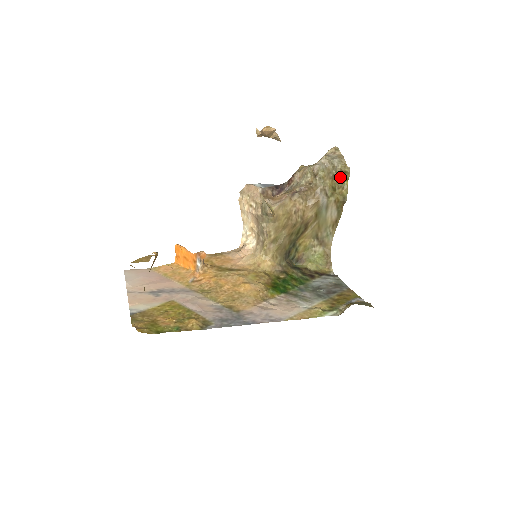
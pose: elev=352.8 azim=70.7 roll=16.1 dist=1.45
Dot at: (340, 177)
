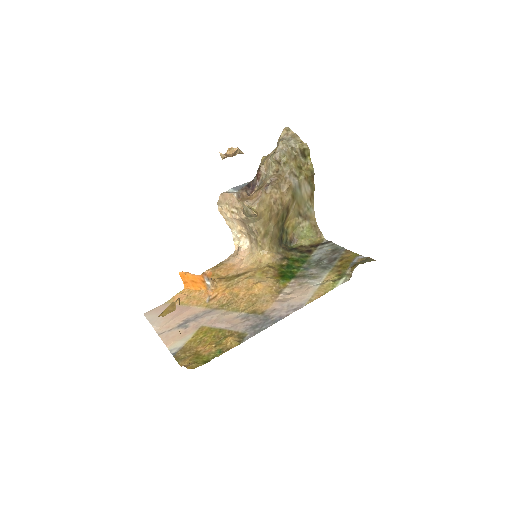
Dot at: (301, 155)
